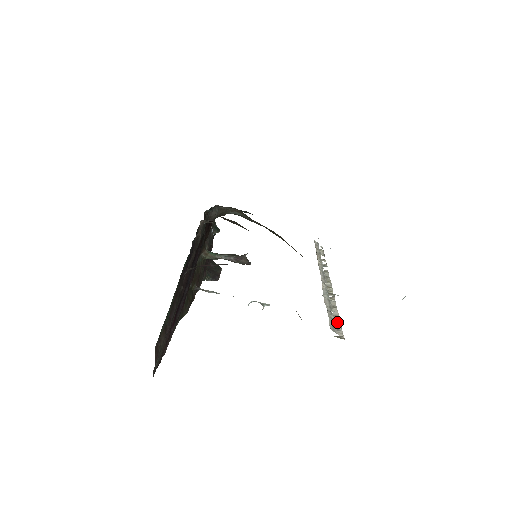
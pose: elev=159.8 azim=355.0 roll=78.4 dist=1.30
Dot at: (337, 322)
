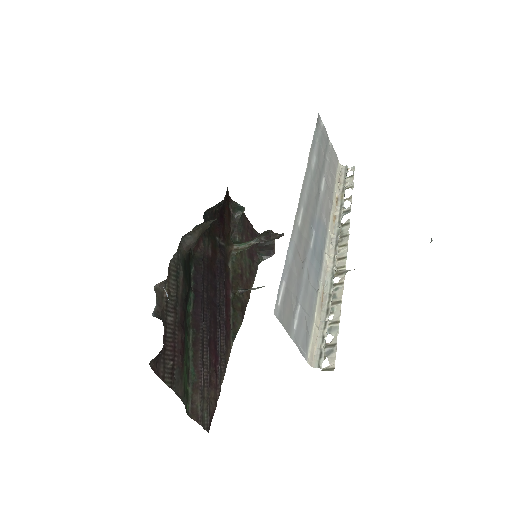
Dot at: (333, 335)
